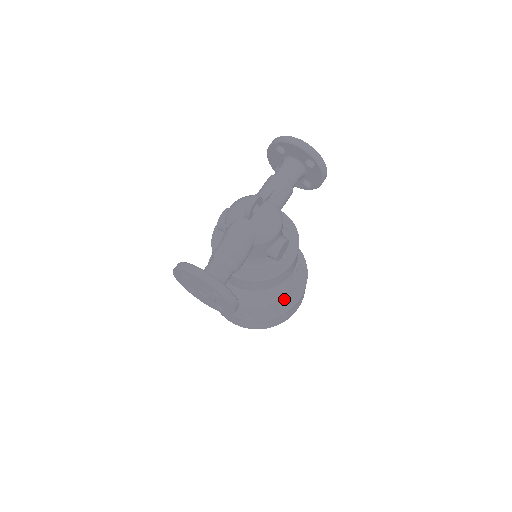
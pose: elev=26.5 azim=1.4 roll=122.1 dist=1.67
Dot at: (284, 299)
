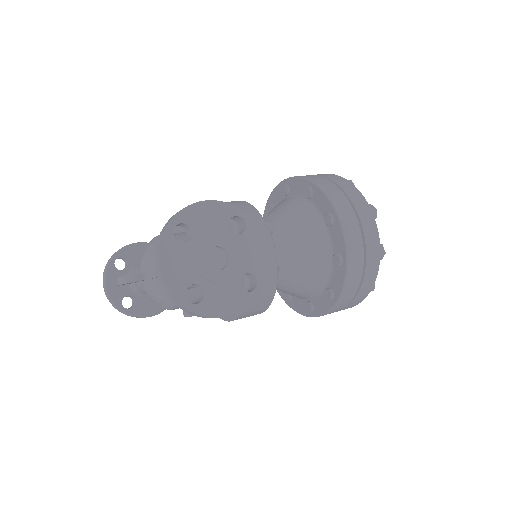
Dot at: (300, 301)
